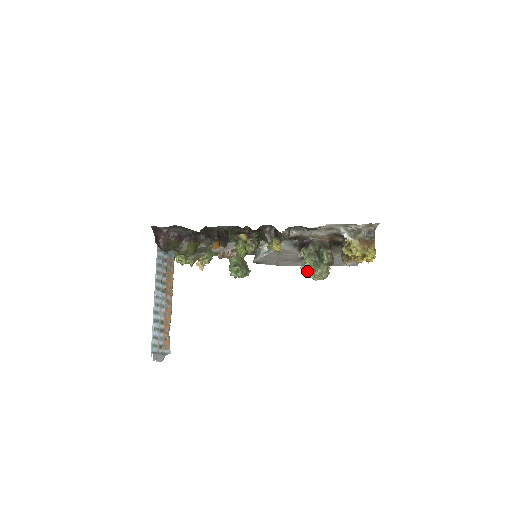
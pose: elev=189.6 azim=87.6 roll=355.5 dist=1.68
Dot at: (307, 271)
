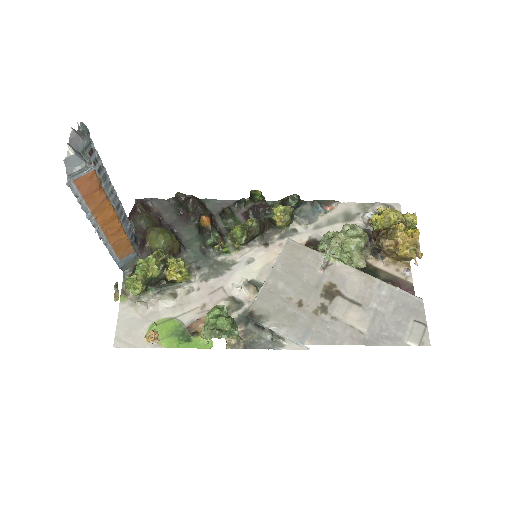
Dot at: (332, 237)
